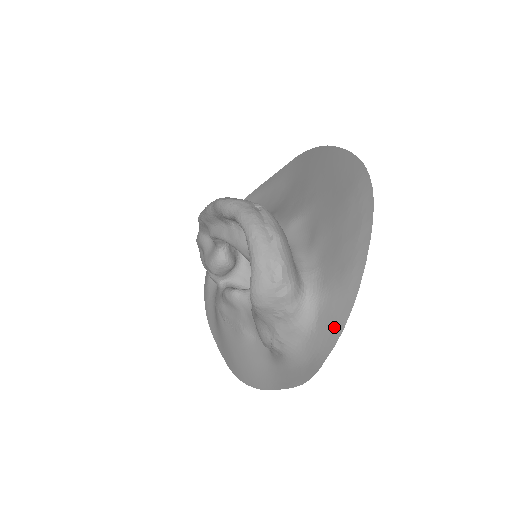
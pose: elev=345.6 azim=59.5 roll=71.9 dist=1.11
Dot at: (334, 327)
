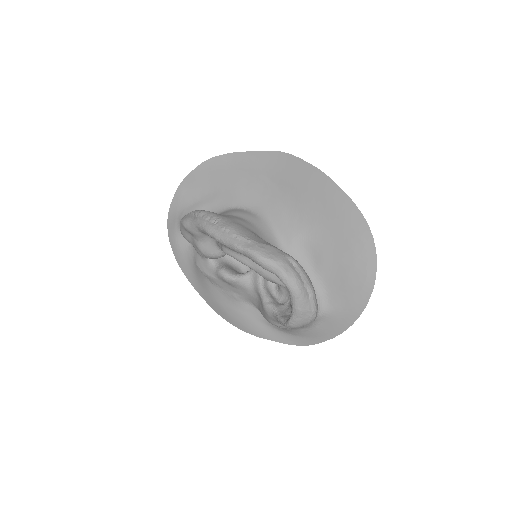
Dot at: (335, 330)
